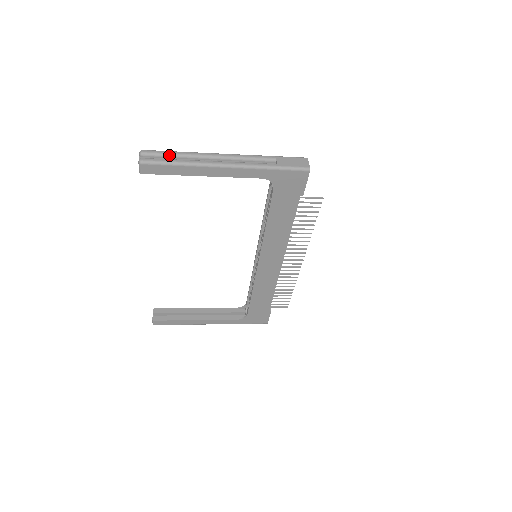
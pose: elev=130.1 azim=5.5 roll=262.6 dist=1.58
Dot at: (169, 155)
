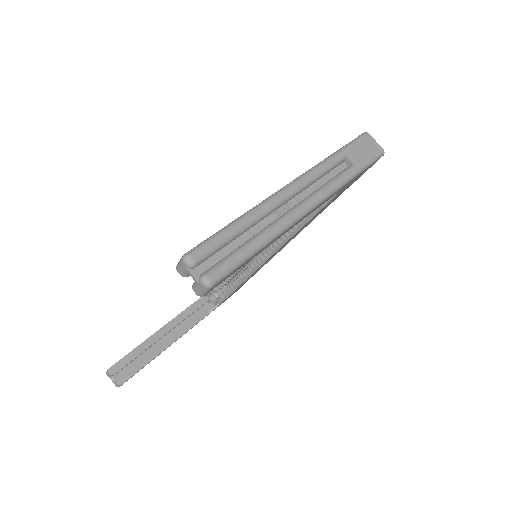
Dot at: (232, 238)
